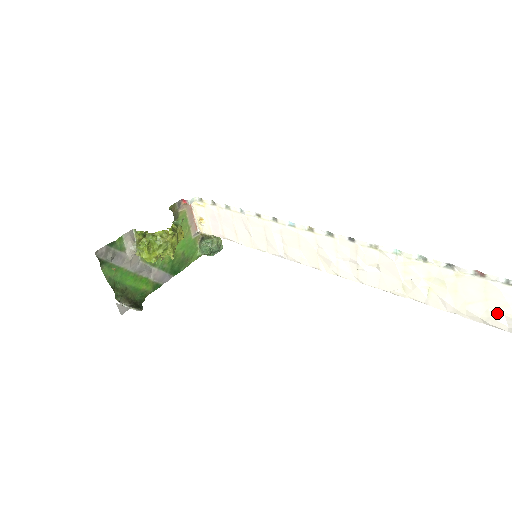
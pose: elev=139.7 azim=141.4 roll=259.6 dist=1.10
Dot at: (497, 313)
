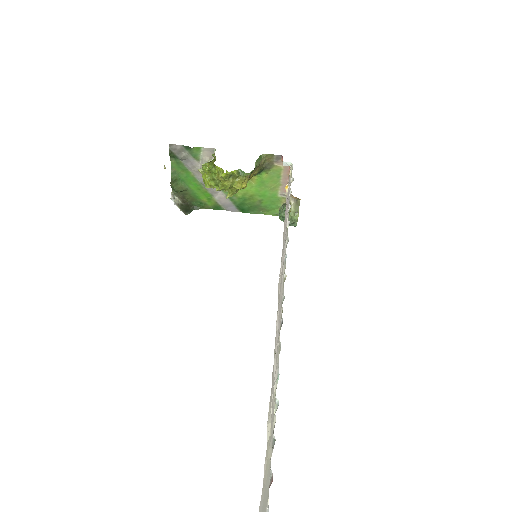
Dot at: out of frame
